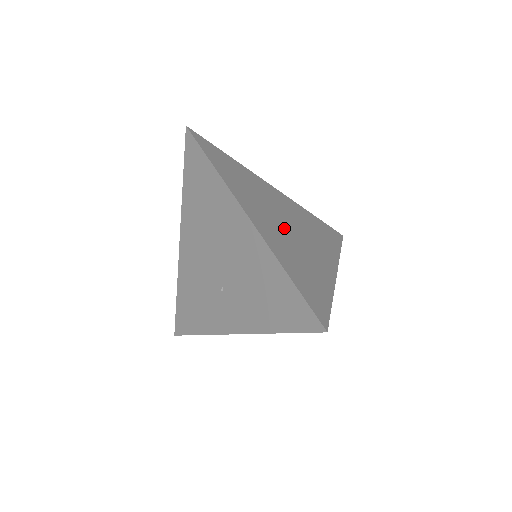
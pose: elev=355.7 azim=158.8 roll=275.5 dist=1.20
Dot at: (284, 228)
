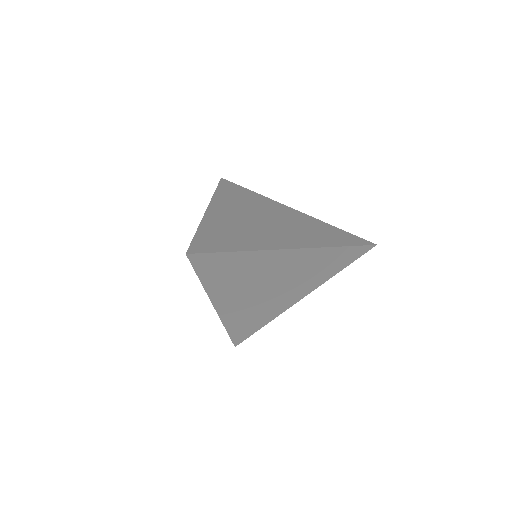
Dot at: (251, 220)
